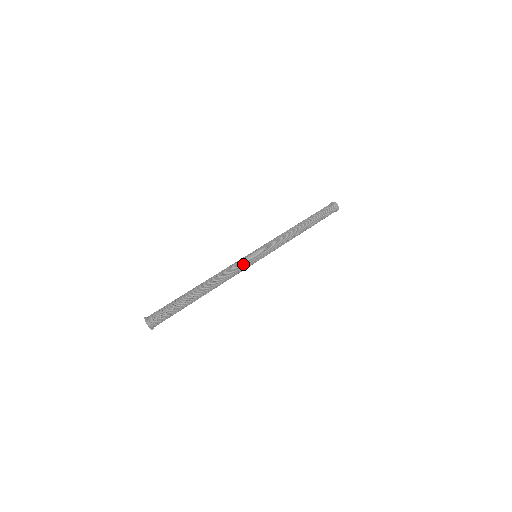
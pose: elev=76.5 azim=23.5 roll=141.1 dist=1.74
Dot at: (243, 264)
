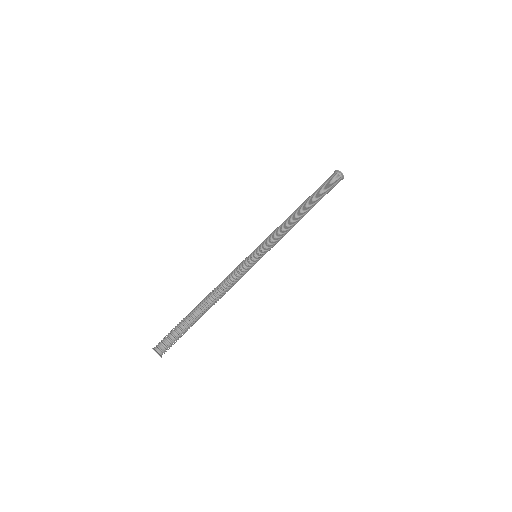
Dot at: (243, 271)
